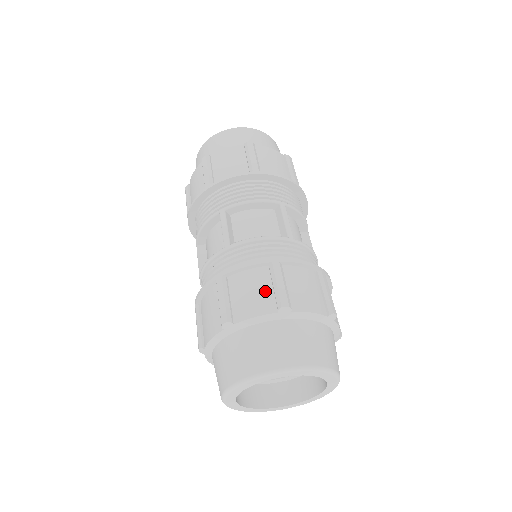
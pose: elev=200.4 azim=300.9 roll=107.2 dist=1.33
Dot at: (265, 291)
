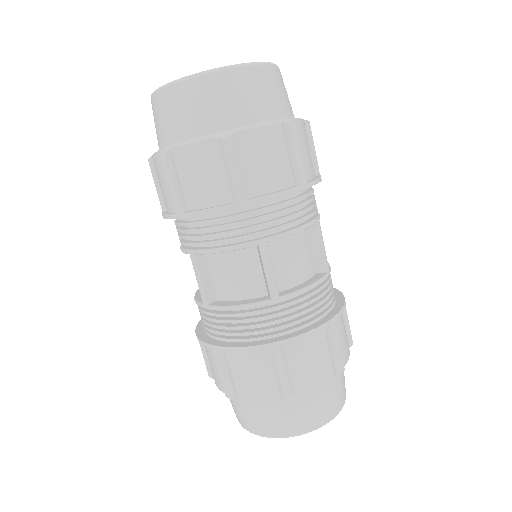
Dot at: (324, 357)
